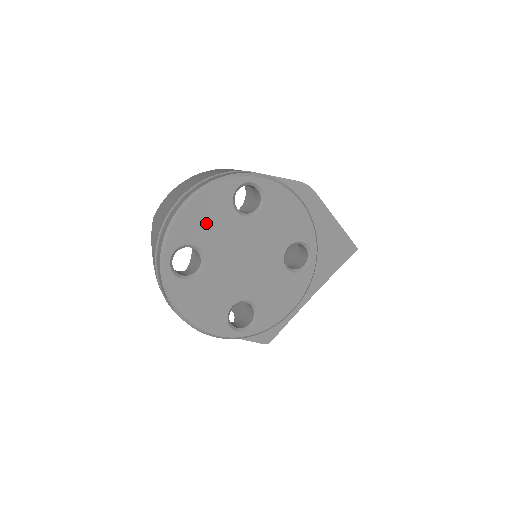
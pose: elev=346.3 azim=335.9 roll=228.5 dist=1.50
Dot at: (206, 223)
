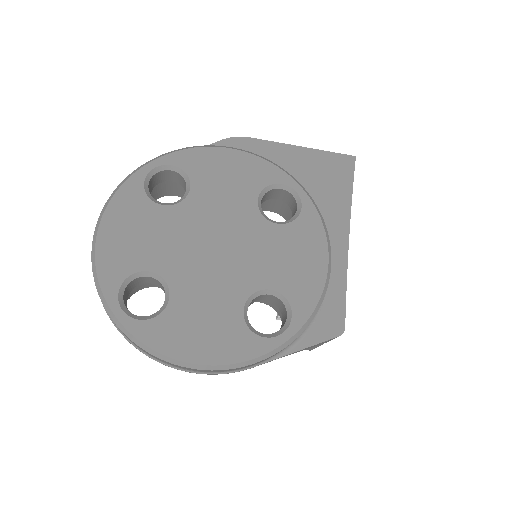
Dot at: (135, 239)
